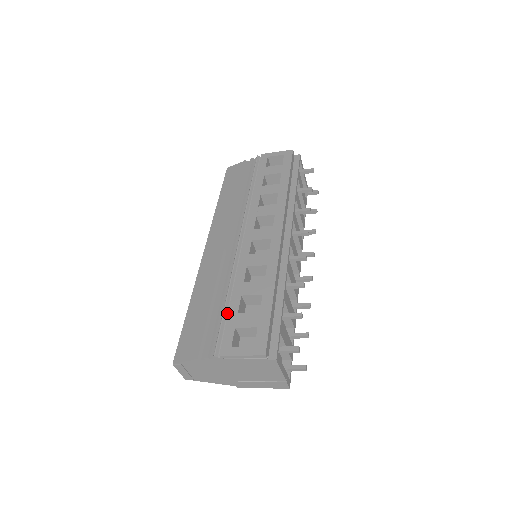
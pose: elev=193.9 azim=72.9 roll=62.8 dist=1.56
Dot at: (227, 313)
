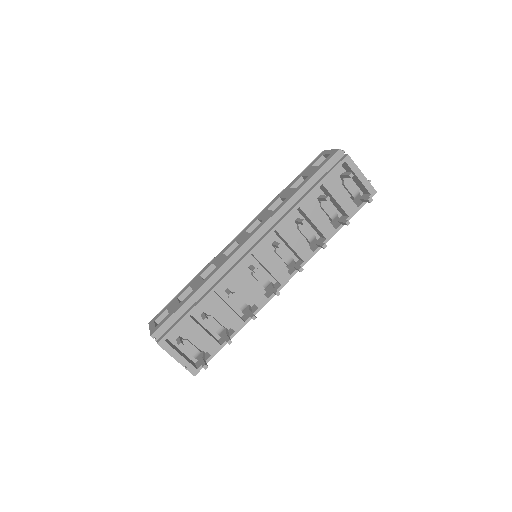
Dot at: occluded
